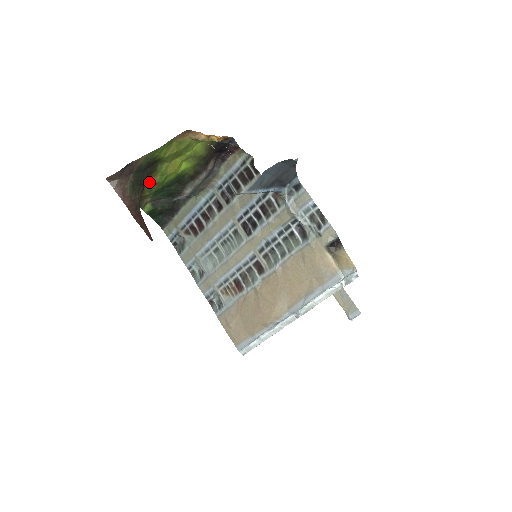
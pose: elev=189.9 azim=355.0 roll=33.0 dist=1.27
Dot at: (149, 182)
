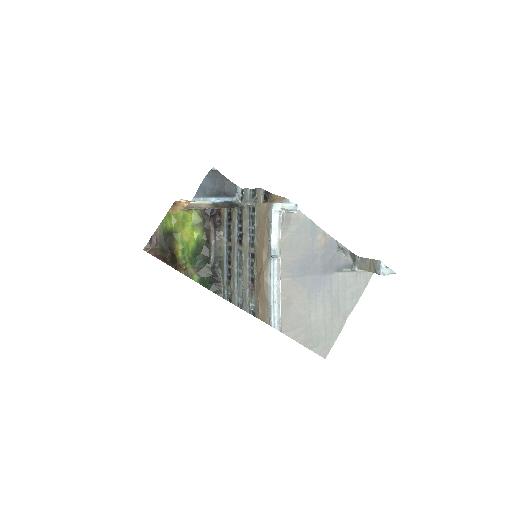
Dot at: (176, 249)
